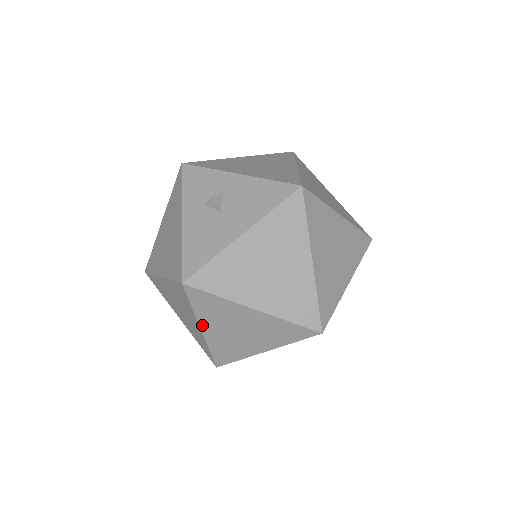
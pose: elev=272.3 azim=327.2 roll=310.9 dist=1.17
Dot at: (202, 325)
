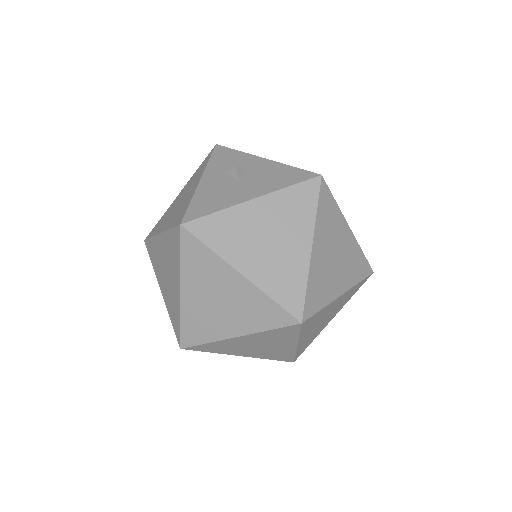
Dot at: (183, 285)
